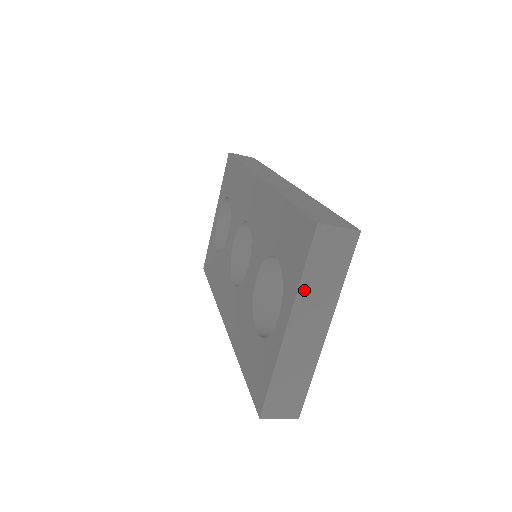
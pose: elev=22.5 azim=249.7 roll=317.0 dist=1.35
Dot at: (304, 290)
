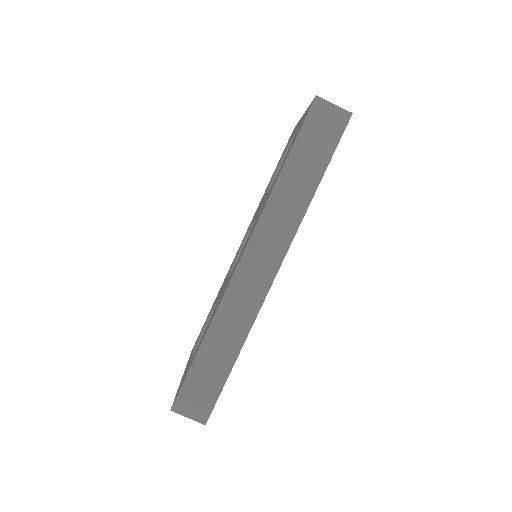
Dot at: occluded
